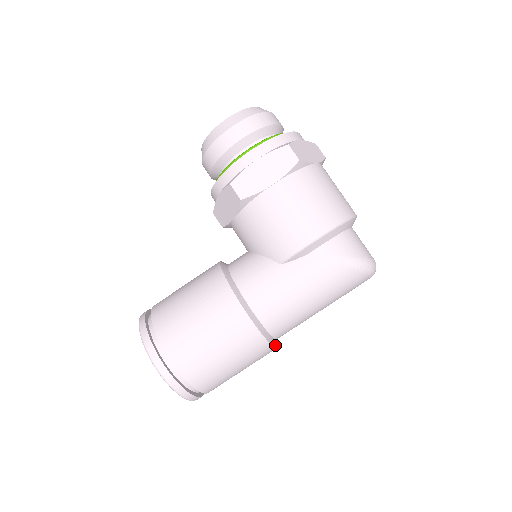
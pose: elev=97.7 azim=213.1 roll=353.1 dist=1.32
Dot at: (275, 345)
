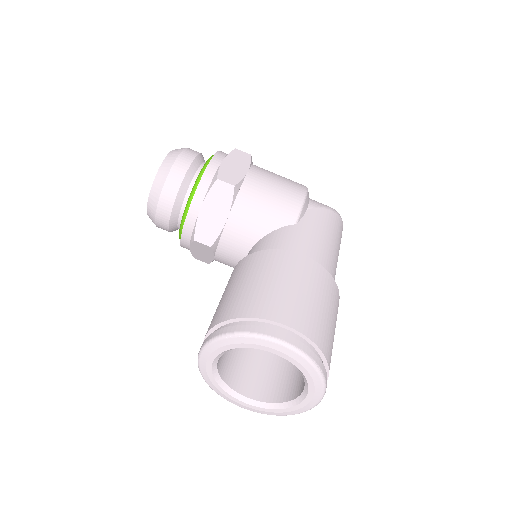
Dot at: occluded
